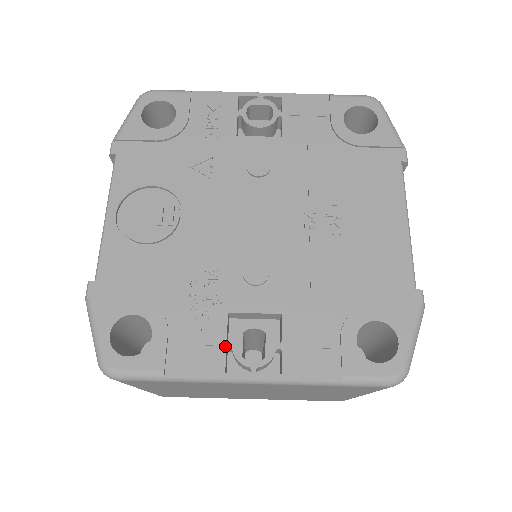
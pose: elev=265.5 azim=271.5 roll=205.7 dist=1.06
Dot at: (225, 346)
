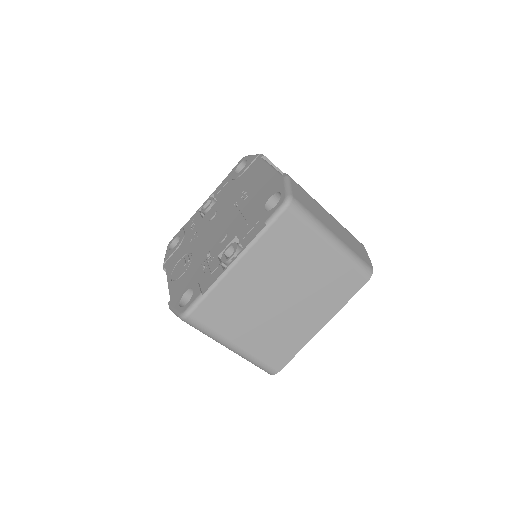
Dot at: (220, 265)
